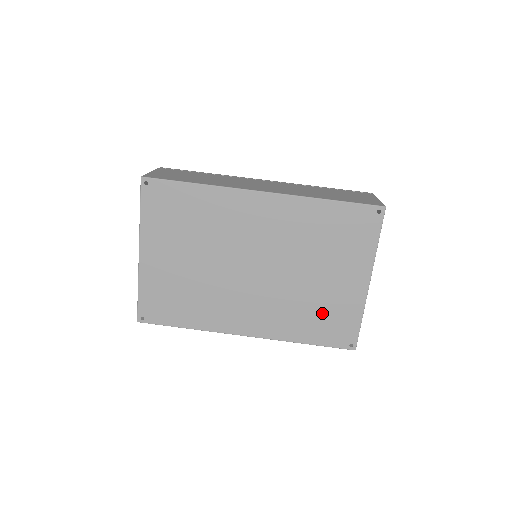
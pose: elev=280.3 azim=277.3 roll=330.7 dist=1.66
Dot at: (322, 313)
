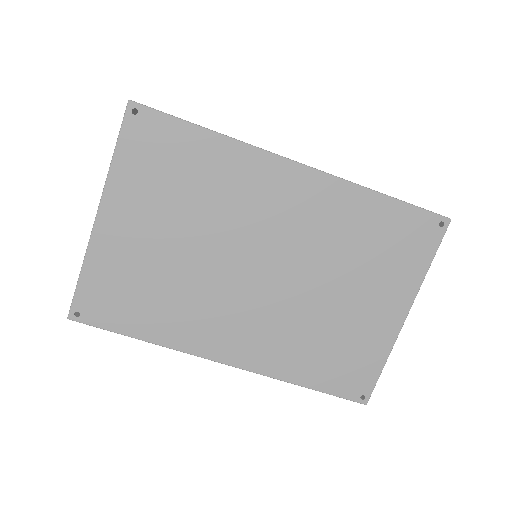
Dot at: (336, 348)
